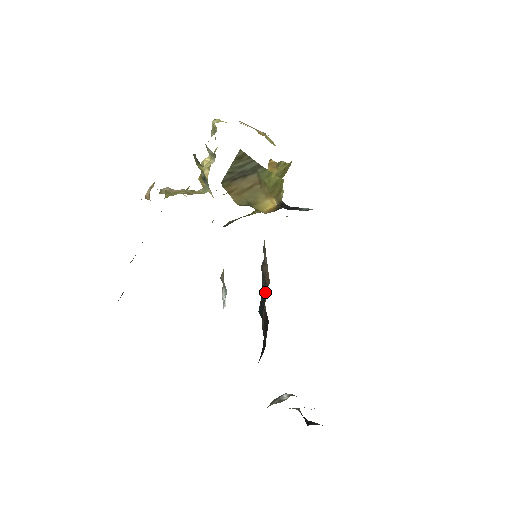
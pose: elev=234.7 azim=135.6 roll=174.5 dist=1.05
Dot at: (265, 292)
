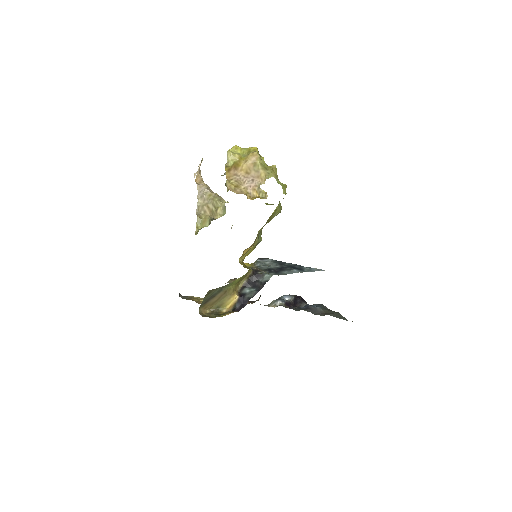
Dot at: occluded
